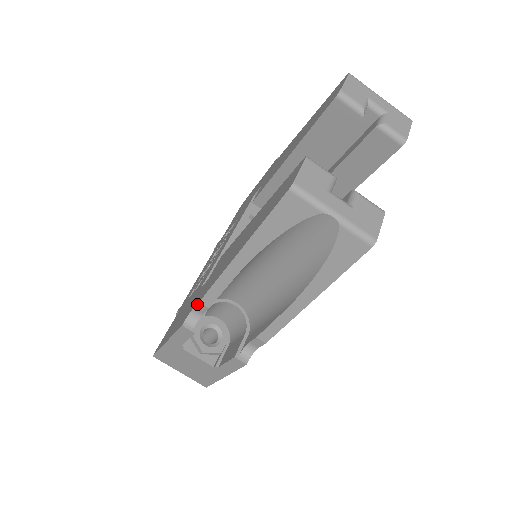
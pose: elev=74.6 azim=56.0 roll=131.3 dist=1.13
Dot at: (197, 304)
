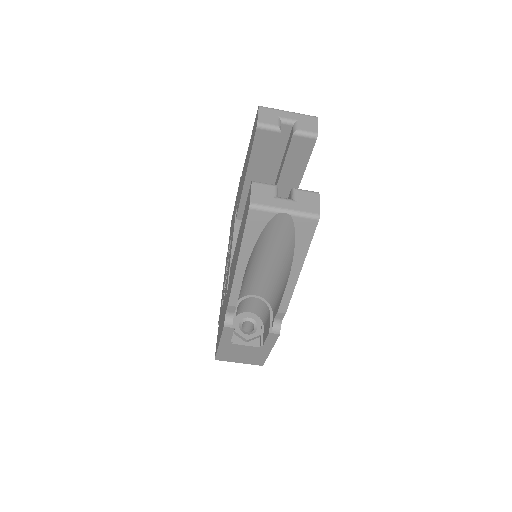
Dot at: (227, 308)
